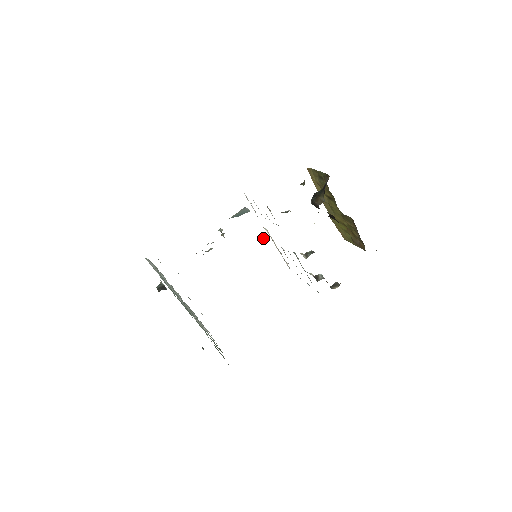
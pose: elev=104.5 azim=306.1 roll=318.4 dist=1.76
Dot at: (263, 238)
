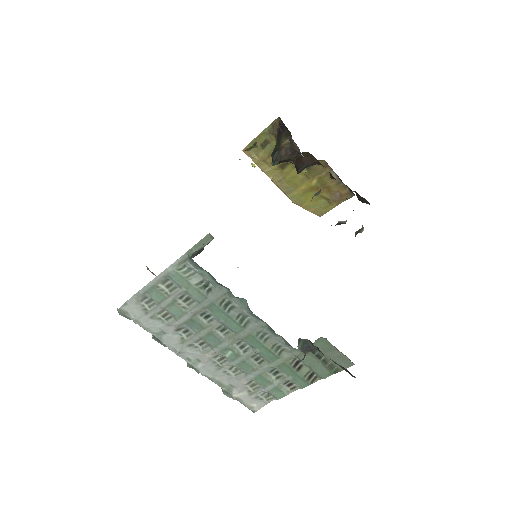
Dot at: (238, 267)
